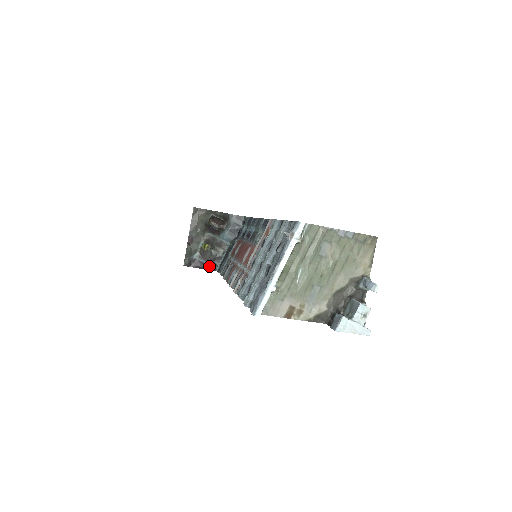
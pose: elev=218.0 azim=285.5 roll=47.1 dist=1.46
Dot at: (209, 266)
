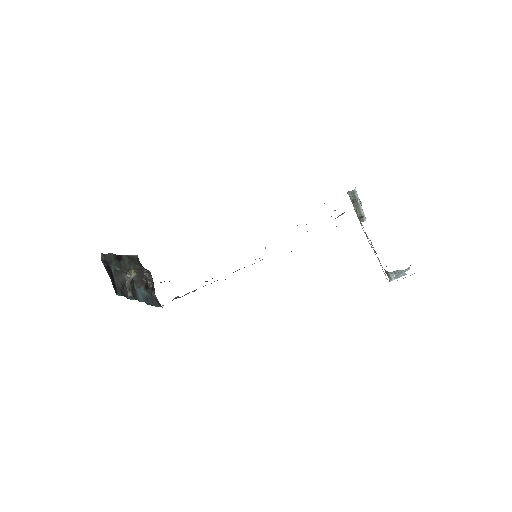
Dot at: (115, 284)
